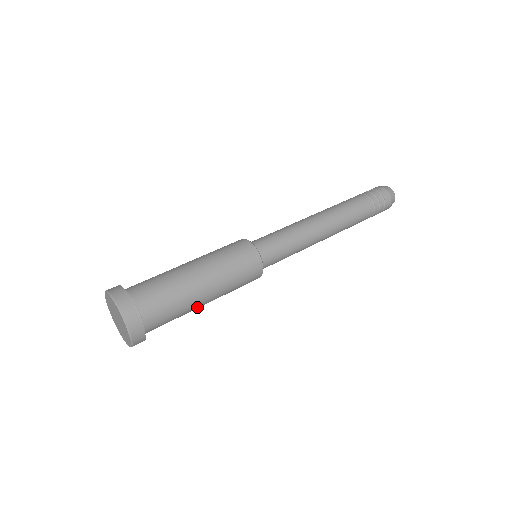
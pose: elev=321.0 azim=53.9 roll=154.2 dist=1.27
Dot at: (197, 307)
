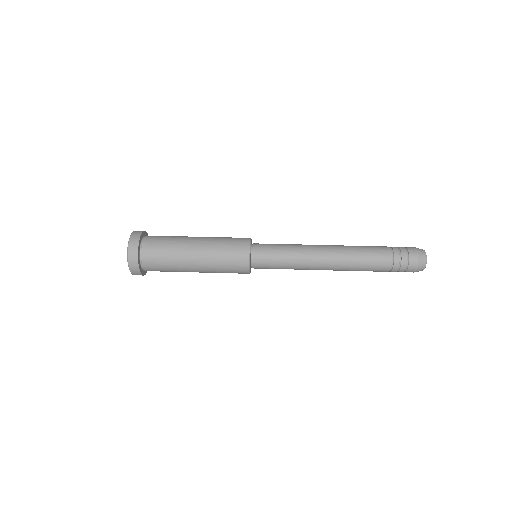
Dot at: occluded
